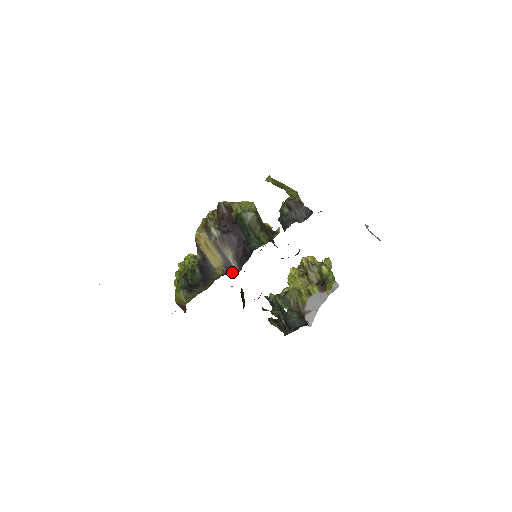
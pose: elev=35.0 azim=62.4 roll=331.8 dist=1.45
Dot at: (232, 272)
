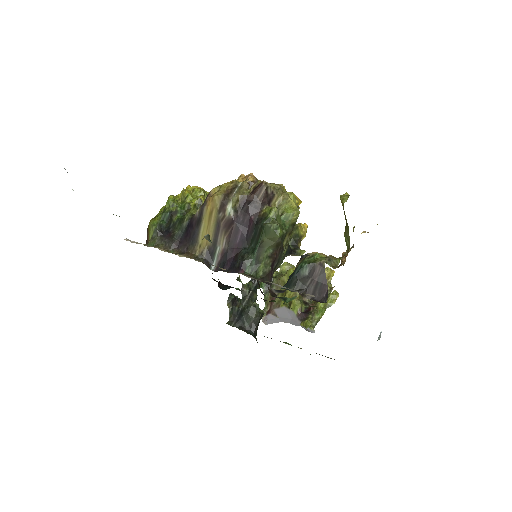
Dot at: (207, 264)
